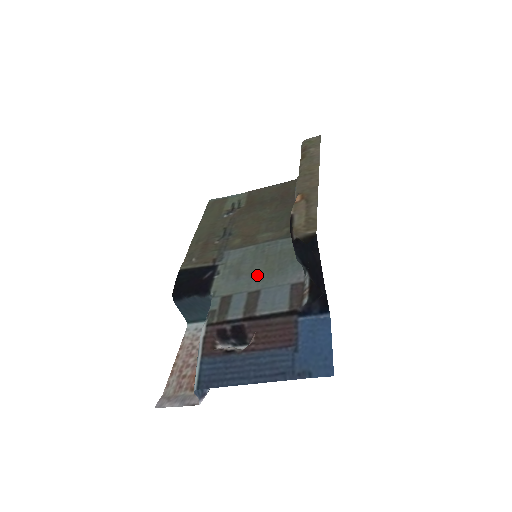
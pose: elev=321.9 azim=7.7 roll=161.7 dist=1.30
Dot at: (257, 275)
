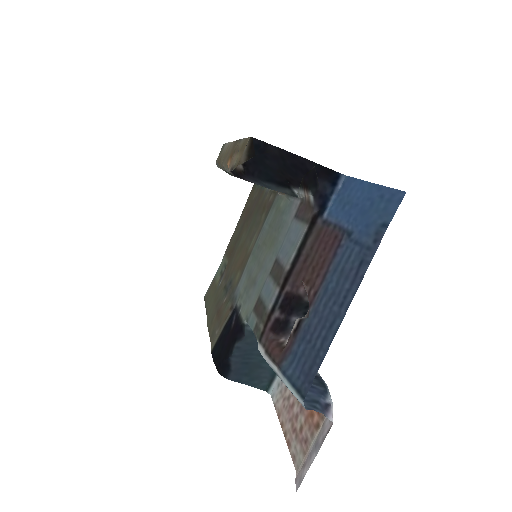
Dot at: (266, 259)
